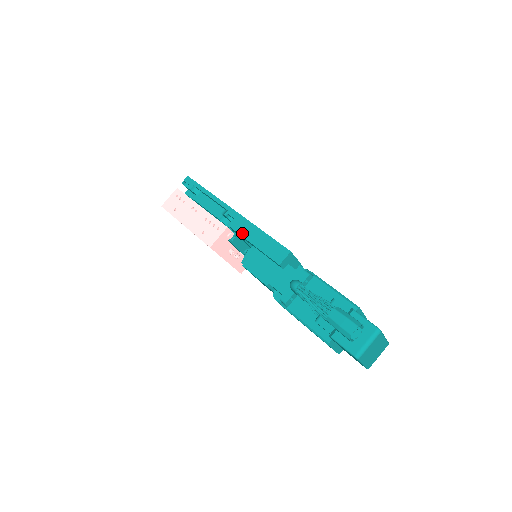
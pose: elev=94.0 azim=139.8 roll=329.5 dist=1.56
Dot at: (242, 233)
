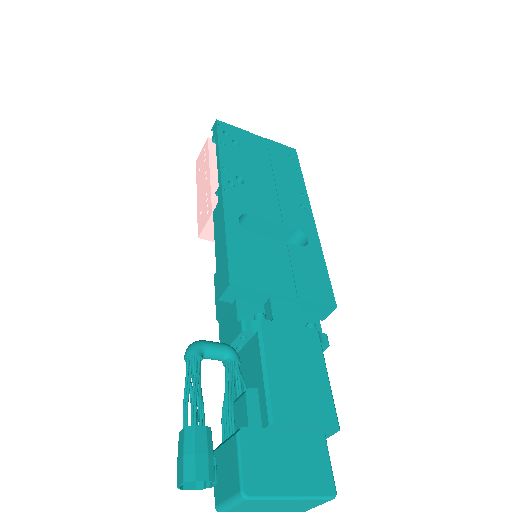
Dot at: (215, 229)
